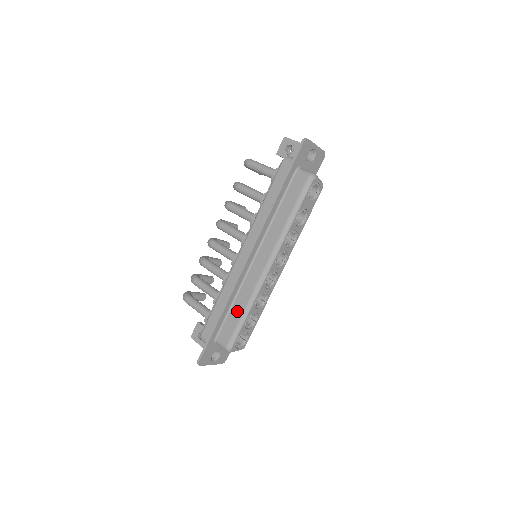
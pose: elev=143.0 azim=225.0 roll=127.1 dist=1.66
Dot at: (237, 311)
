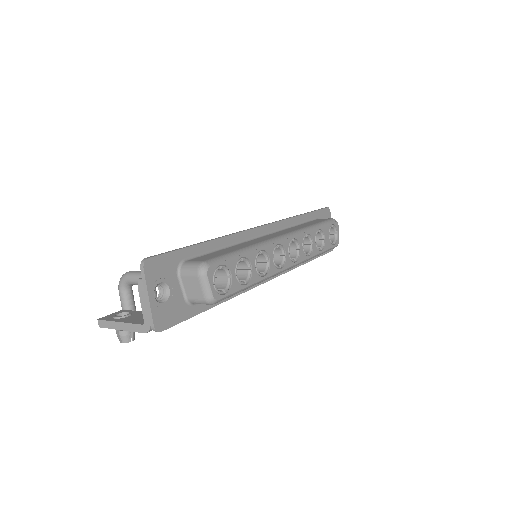
Dot at: (231, 249)
